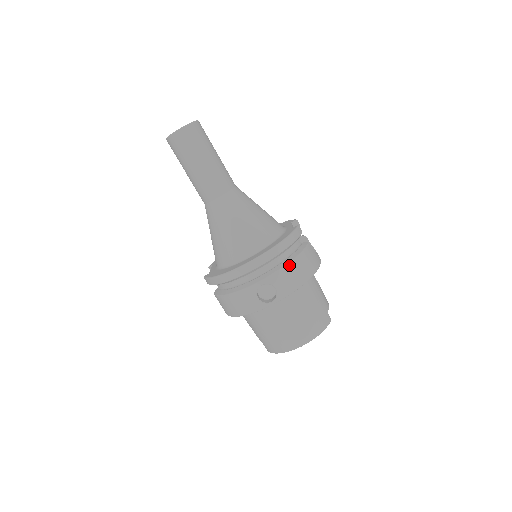
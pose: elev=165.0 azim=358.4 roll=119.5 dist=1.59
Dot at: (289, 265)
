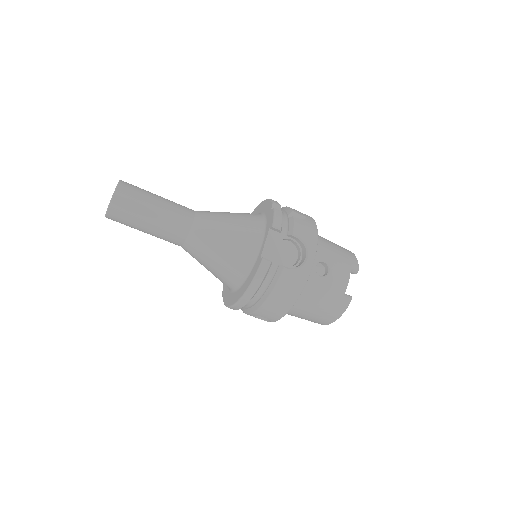
Dot at: (265, 304)
